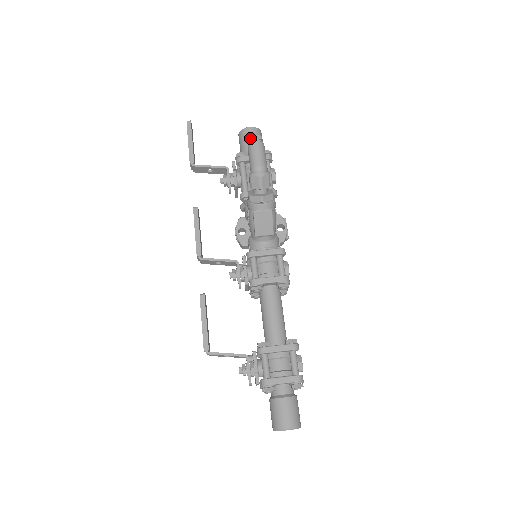
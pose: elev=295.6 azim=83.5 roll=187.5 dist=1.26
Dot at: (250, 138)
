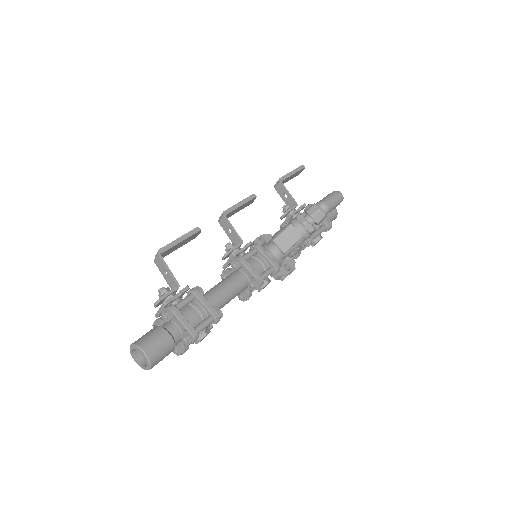
Dot at: (337, 191)
